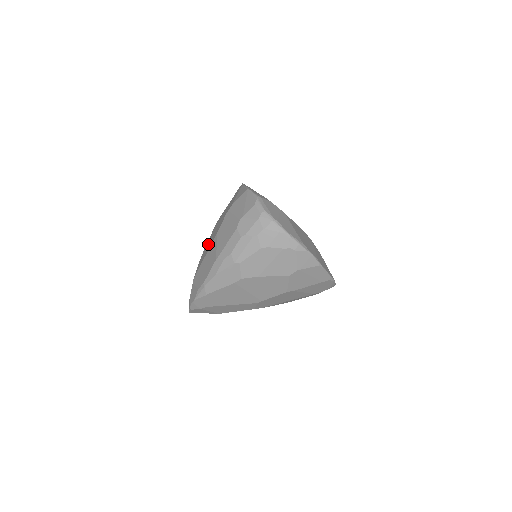
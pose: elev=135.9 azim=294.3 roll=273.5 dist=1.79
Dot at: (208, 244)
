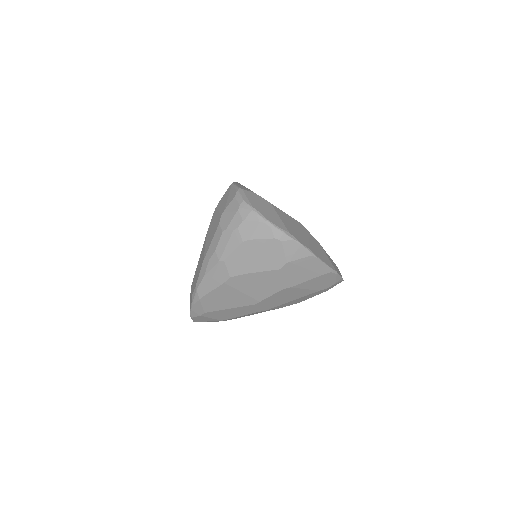
Dot at: occluded
